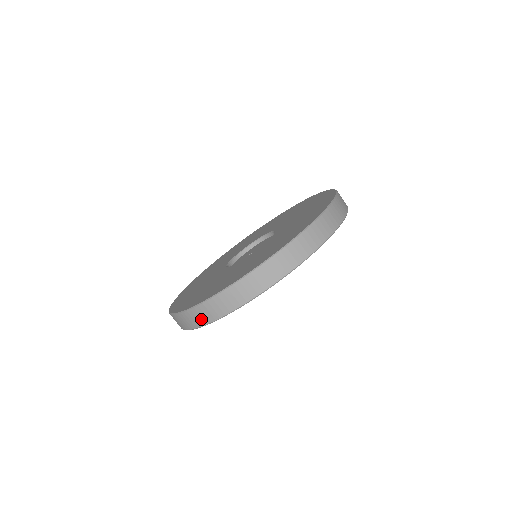
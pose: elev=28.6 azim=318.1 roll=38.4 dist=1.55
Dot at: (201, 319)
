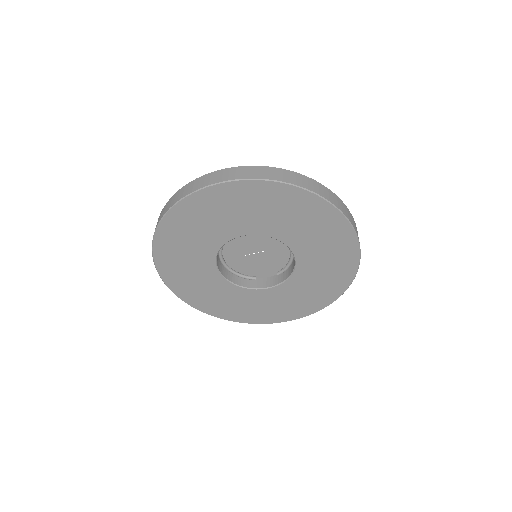
Dot at: (214, 179)
